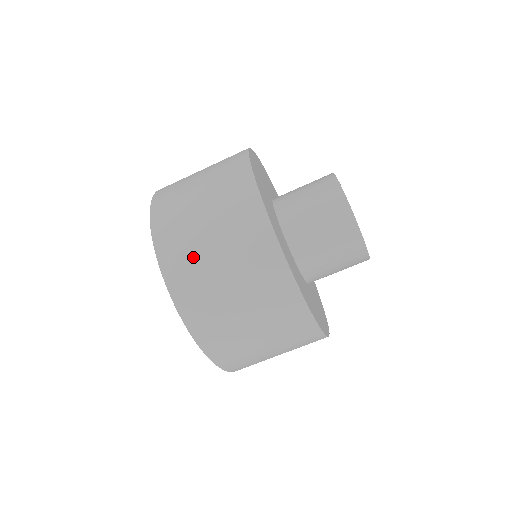
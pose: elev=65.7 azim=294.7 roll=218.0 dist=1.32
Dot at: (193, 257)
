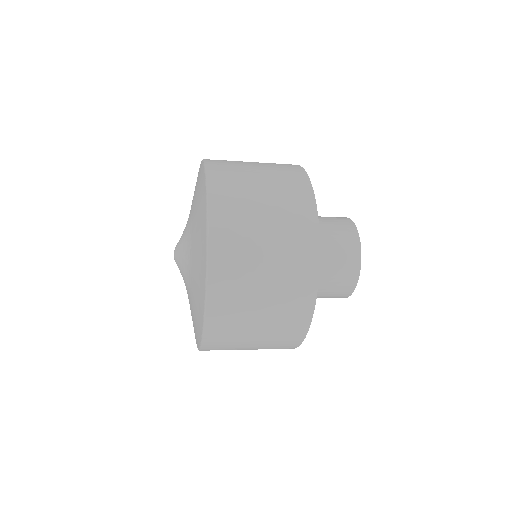
Dot at: occluded
